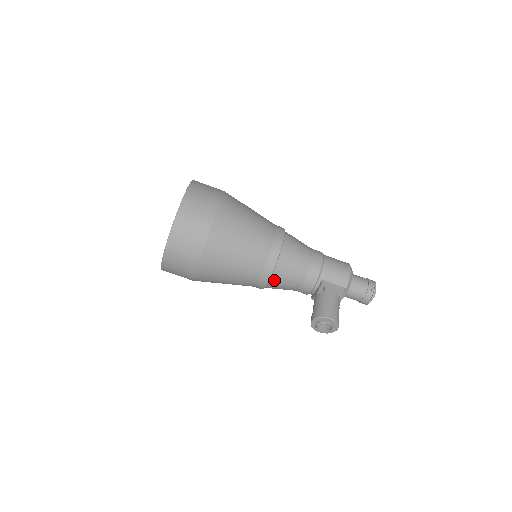
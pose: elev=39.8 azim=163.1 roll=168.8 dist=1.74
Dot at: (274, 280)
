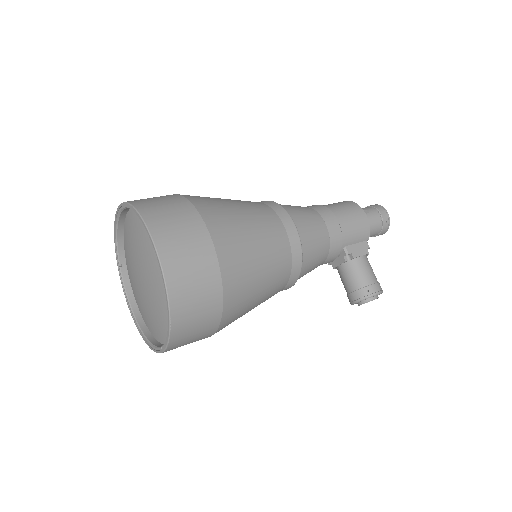
Dot at: occluded
